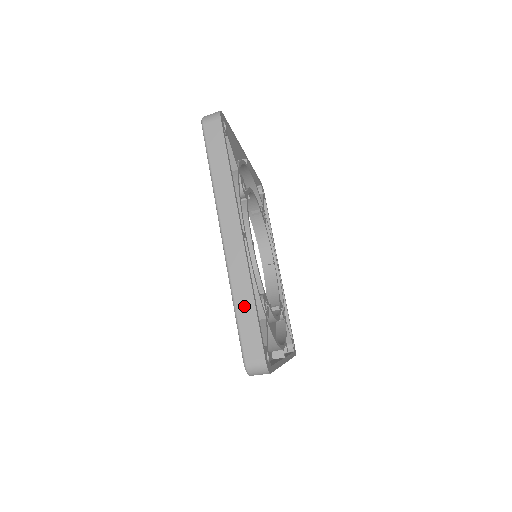
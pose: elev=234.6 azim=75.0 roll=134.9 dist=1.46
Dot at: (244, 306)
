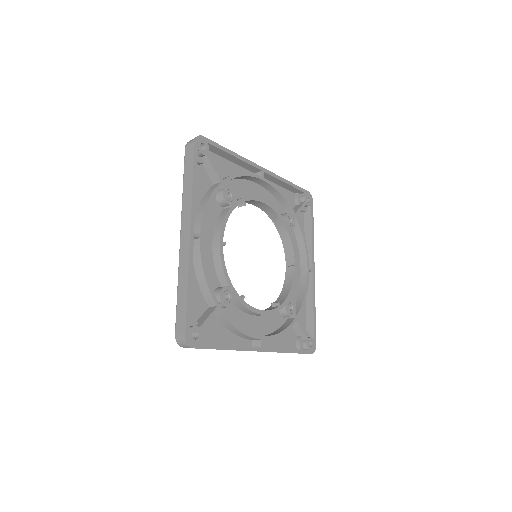
Dot at: (182, 291)
